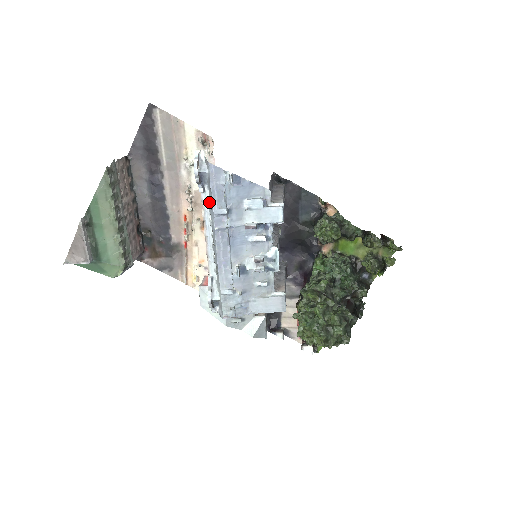
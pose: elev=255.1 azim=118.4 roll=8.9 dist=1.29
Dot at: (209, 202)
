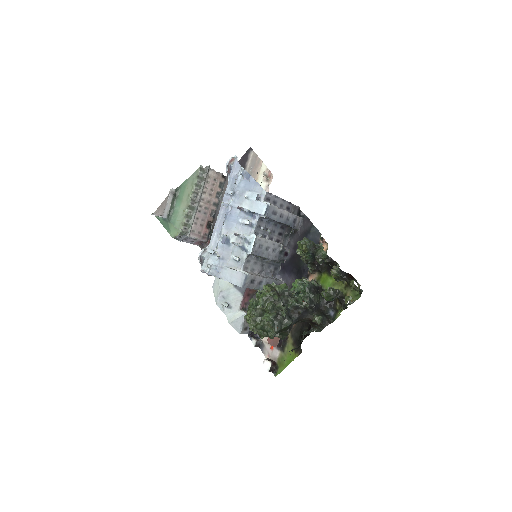
Dot at: occluded
